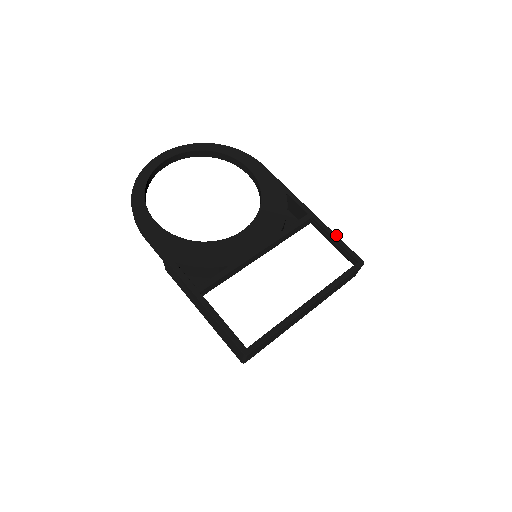
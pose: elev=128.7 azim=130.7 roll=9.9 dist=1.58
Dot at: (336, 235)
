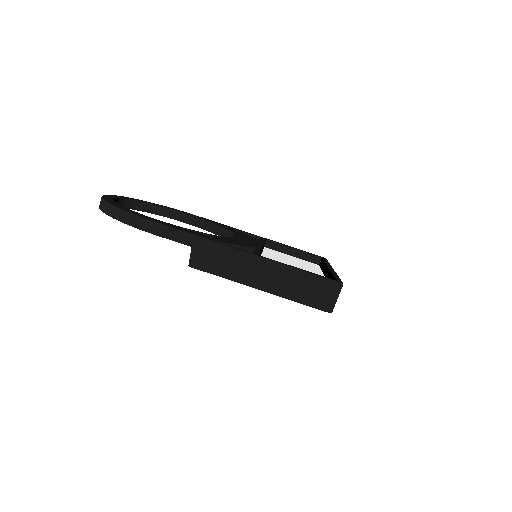
Dot at: (292, 247)
